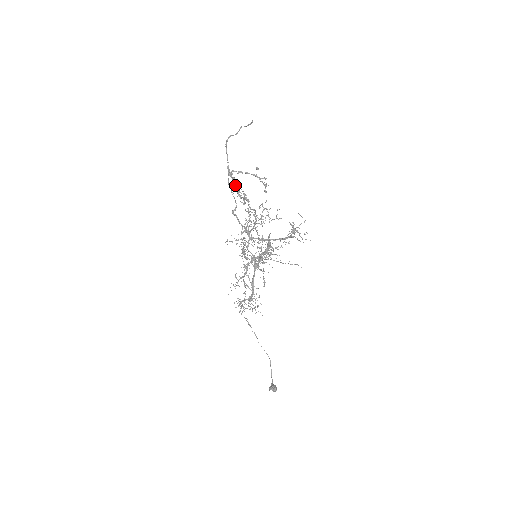
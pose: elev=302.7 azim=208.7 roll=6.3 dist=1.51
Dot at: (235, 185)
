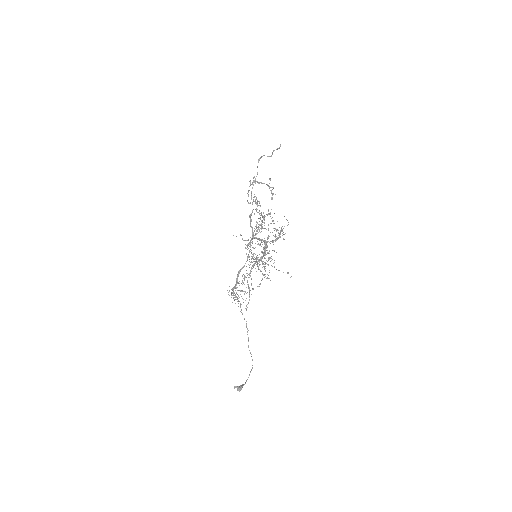
Dot at: occluded
